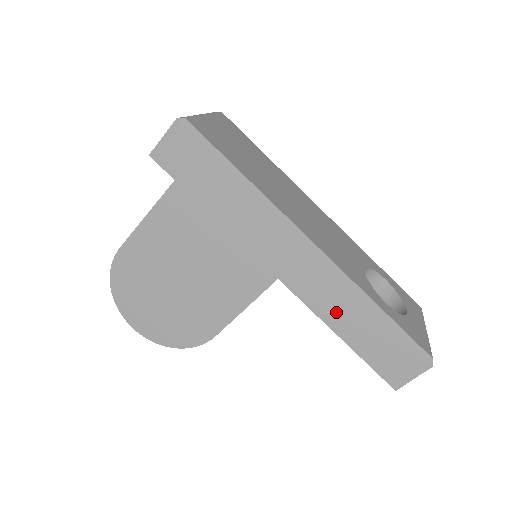
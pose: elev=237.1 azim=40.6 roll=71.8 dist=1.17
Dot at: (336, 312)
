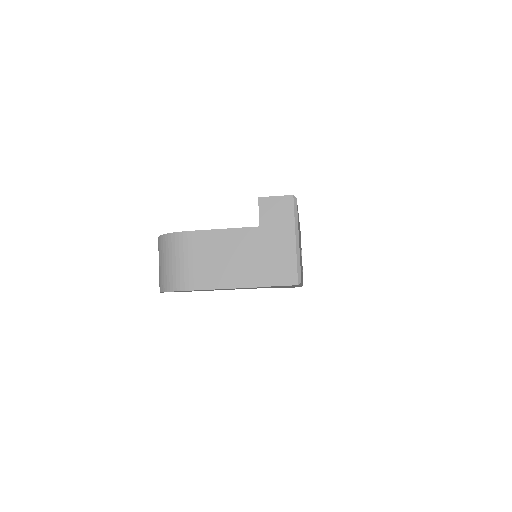
Dot at: (285, 287)
